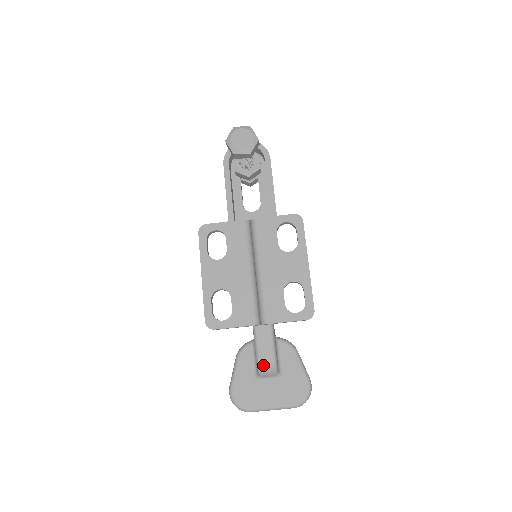
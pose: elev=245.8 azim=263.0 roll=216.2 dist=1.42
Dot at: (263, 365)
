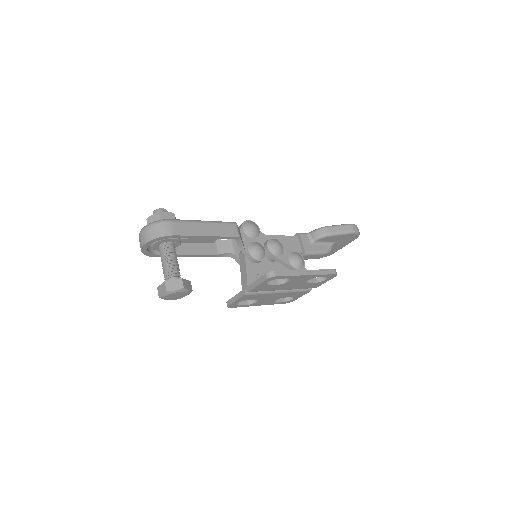
Dot at: occluded
